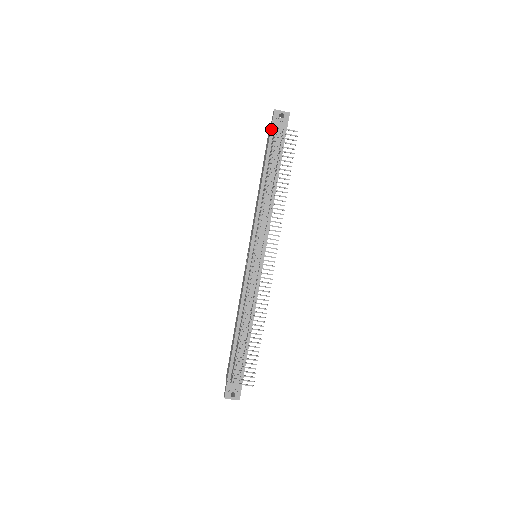
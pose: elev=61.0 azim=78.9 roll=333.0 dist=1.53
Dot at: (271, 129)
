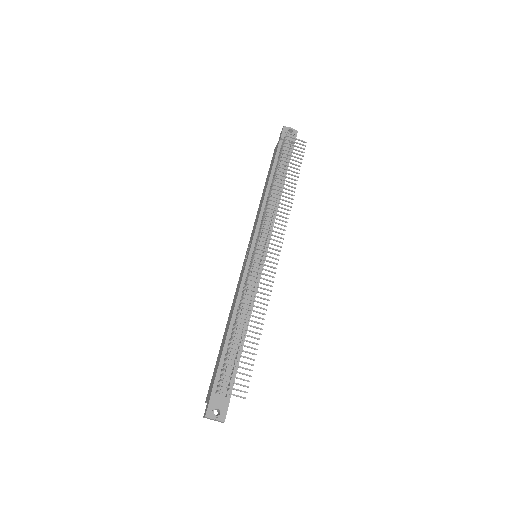
Dot at: (279, 141)
